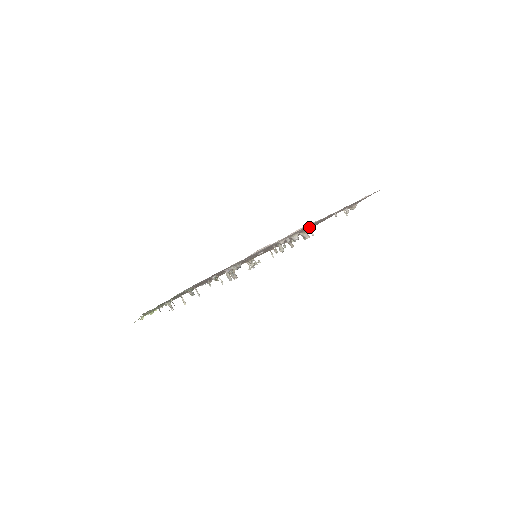
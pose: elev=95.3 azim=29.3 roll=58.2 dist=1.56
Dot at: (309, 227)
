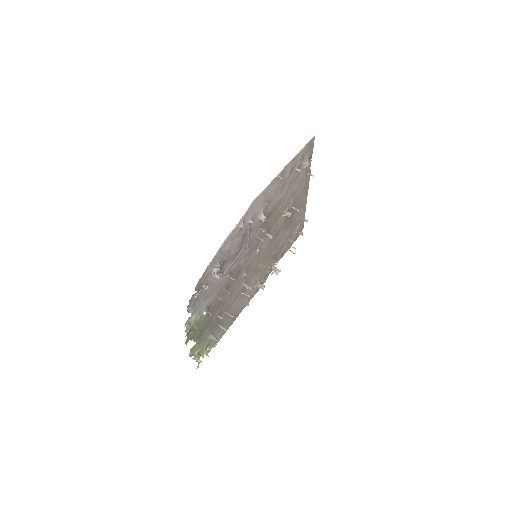
Dot at: (284, 205)
